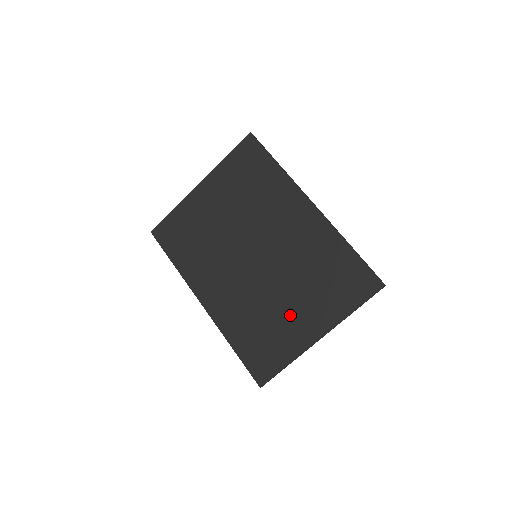
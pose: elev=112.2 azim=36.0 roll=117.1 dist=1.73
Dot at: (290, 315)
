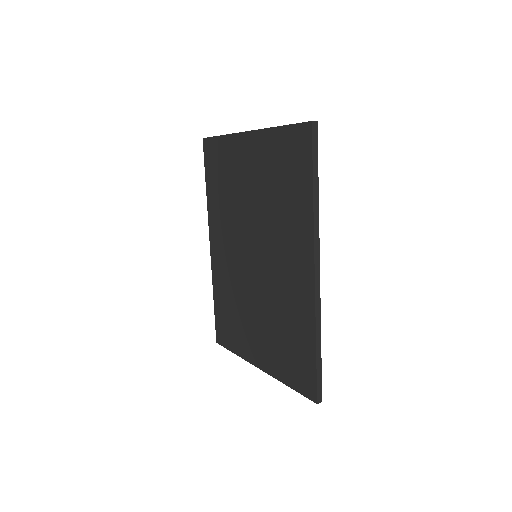
Dot at: (251, 329)
